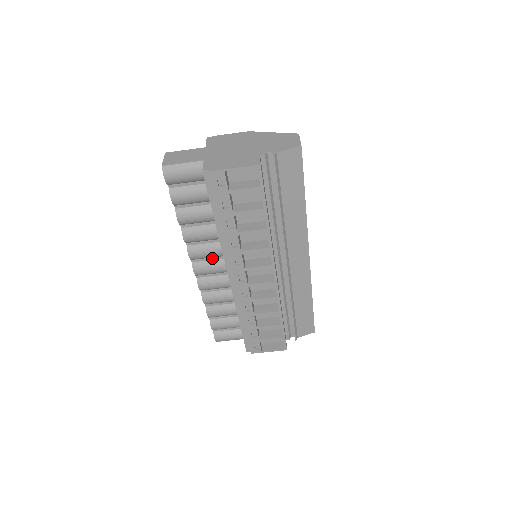
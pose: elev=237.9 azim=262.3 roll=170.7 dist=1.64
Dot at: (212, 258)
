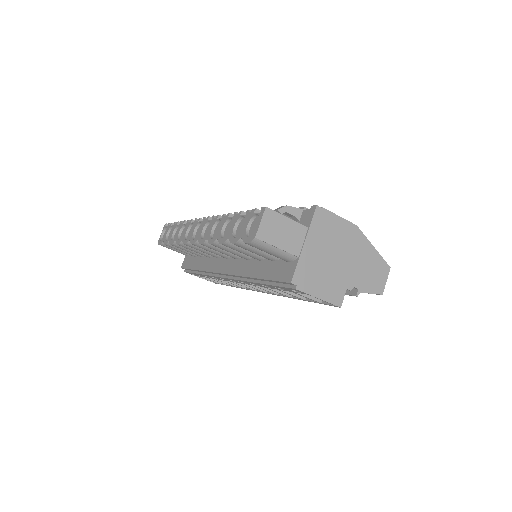
Dot at: occluded
